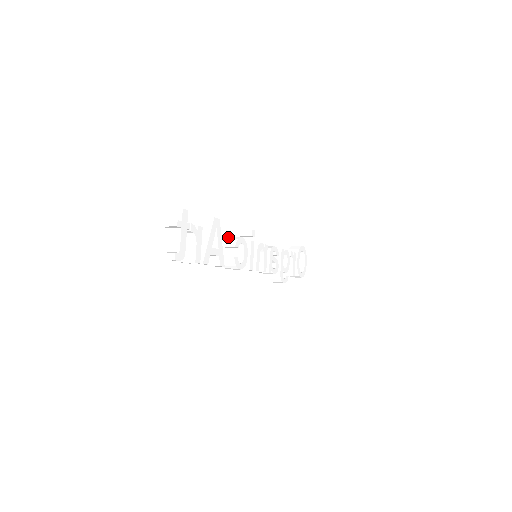
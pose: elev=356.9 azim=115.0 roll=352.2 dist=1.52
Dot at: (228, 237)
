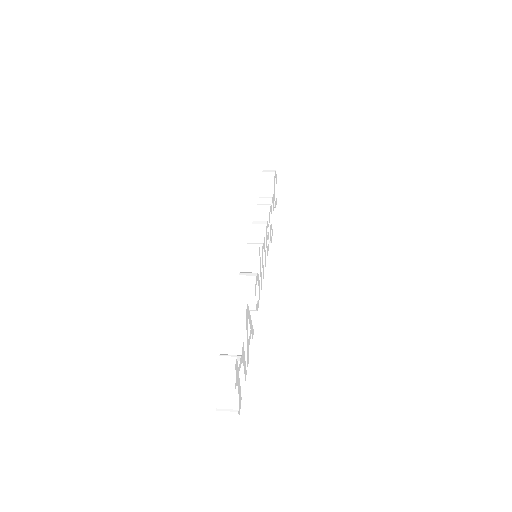
Dot at: (240, 281)
